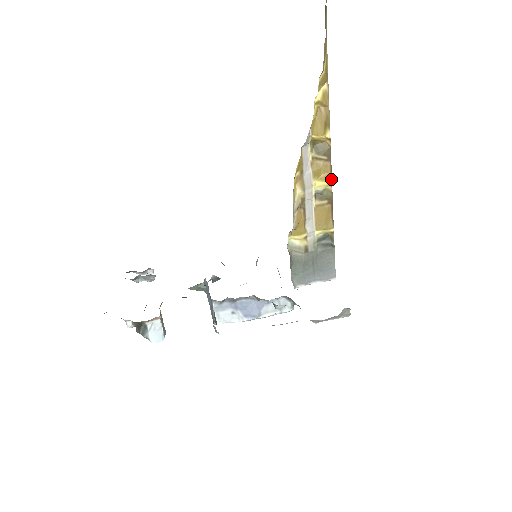
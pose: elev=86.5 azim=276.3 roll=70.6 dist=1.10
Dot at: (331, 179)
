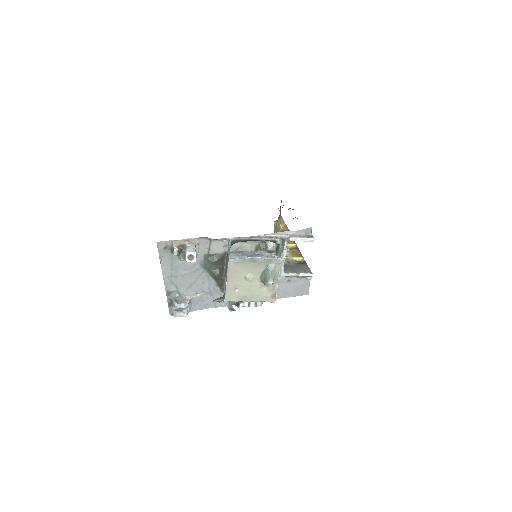
Dot at: (296, 244)
